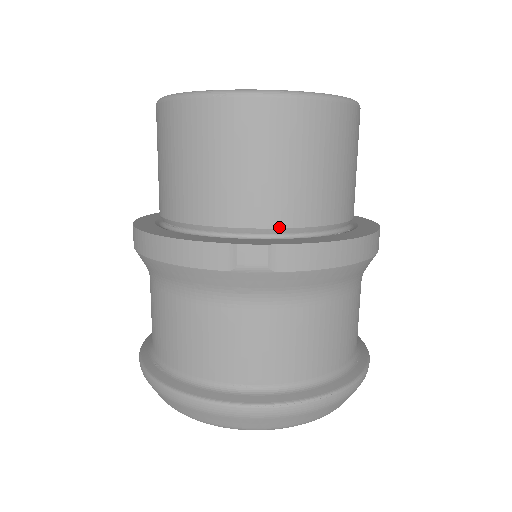
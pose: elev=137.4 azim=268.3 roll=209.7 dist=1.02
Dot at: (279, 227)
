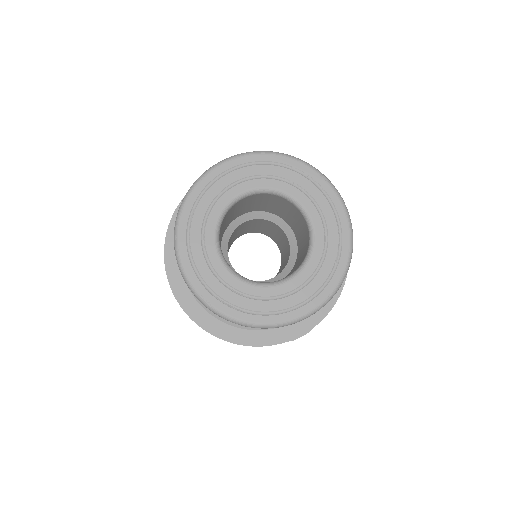
Dot at: occluded
